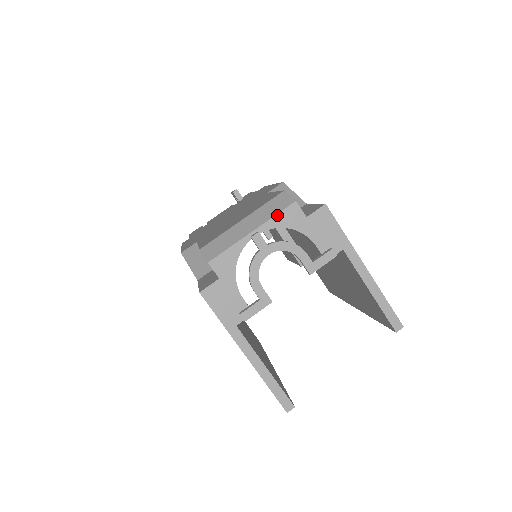
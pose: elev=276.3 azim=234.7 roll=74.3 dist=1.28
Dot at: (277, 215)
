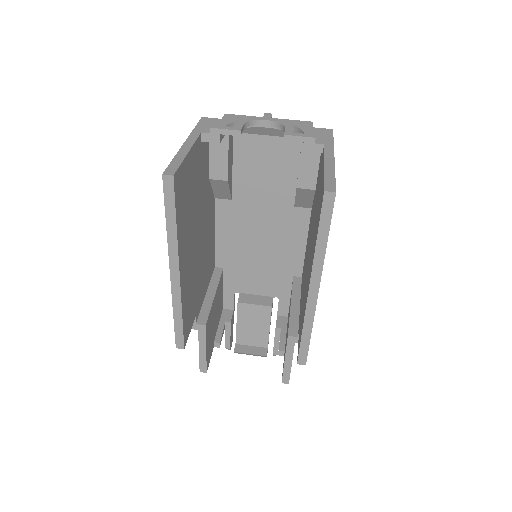
Dot at: (293, 120)
